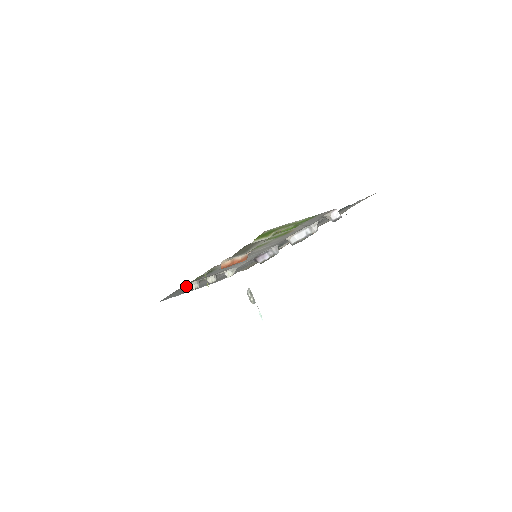
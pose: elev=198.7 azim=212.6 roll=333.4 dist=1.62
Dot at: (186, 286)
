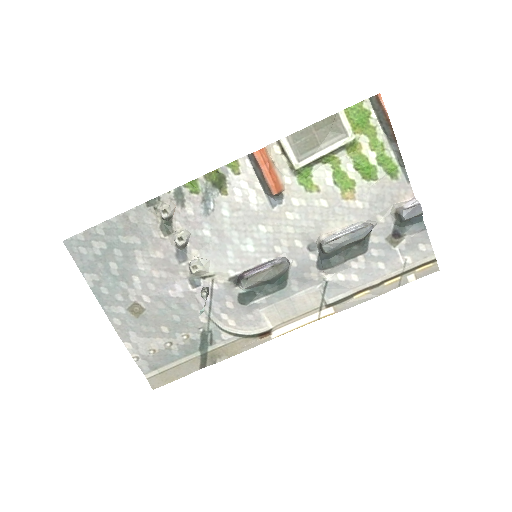
Dot at: (145, 219)
